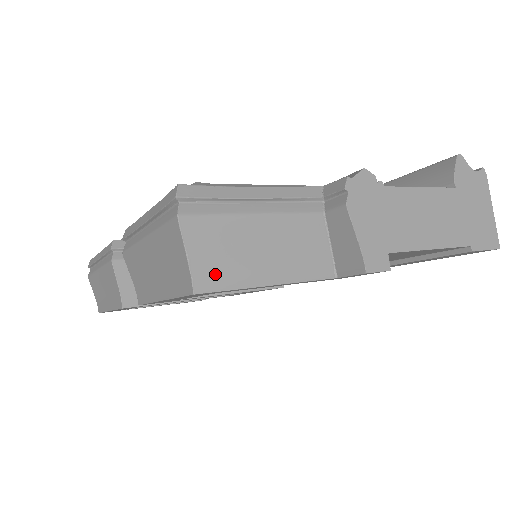
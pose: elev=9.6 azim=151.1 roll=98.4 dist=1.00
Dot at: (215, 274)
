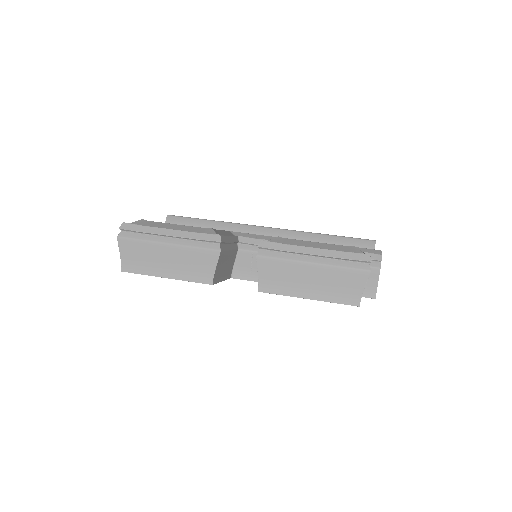
Dot at: occluded
